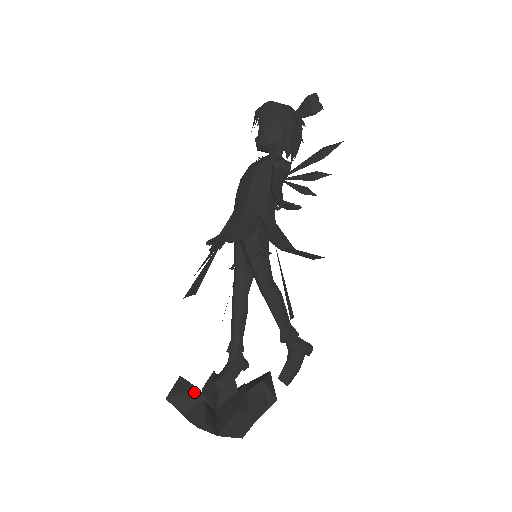
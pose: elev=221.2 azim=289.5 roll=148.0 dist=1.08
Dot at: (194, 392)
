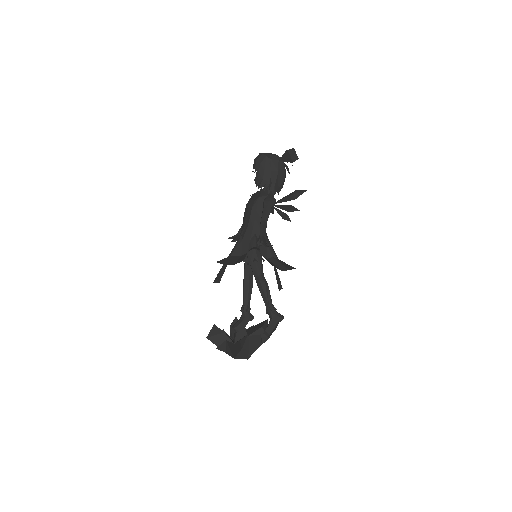
Dot at: (222, 334)
